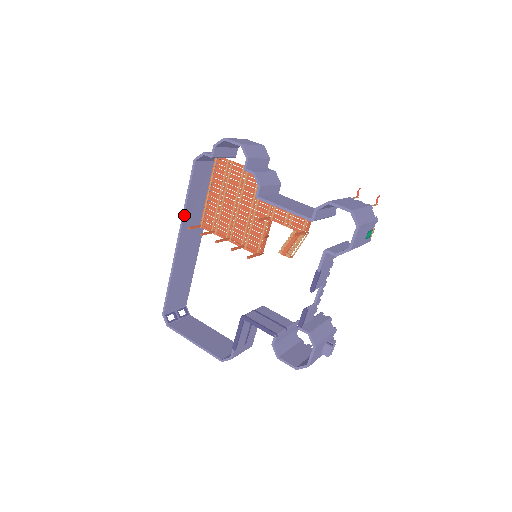
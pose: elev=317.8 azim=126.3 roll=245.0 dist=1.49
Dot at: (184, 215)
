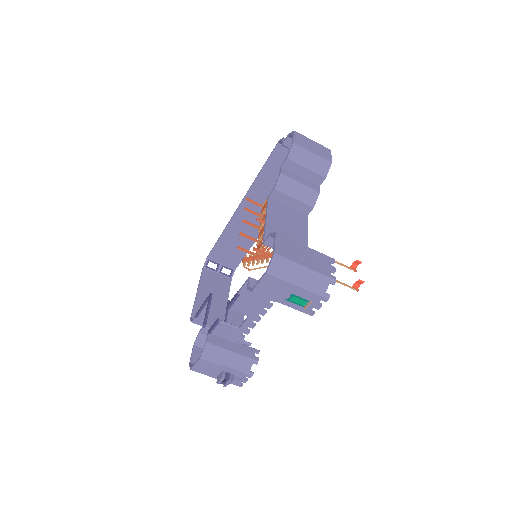
Dot at: (252, 186)
